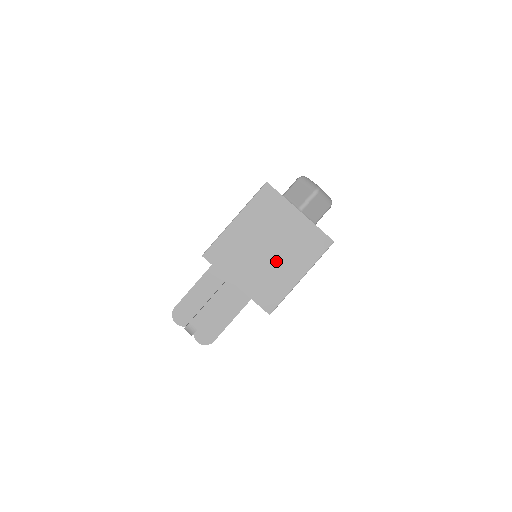
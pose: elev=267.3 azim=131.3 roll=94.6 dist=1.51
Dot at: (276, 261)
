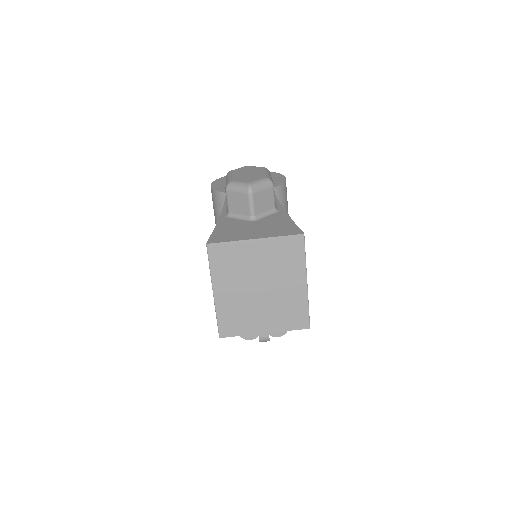
Dot at: (275, 290)
